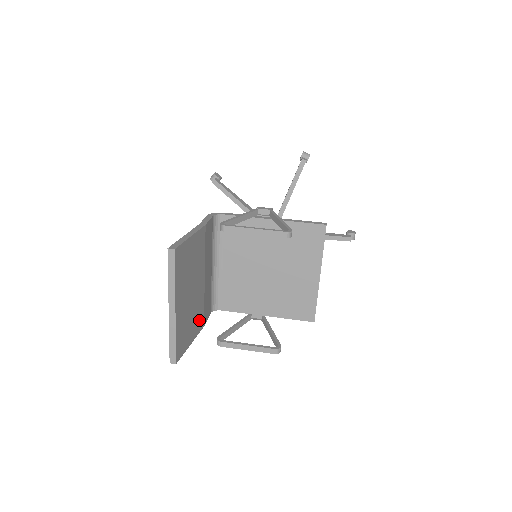
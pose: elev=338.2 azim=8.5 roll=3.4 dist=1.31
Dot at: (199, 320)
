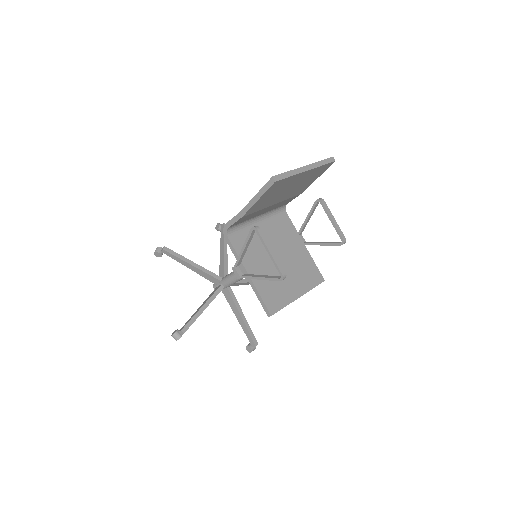
Dot at: (256, 207)
